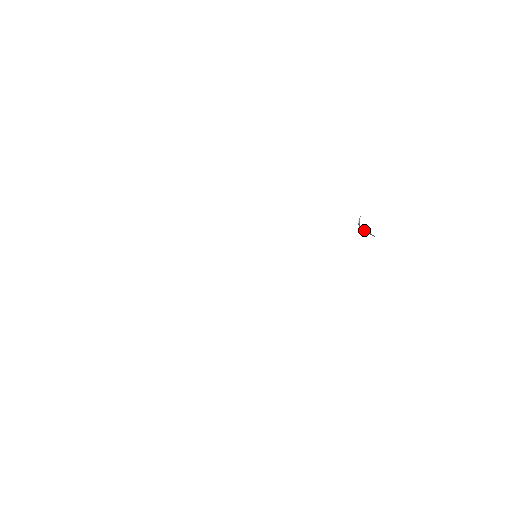
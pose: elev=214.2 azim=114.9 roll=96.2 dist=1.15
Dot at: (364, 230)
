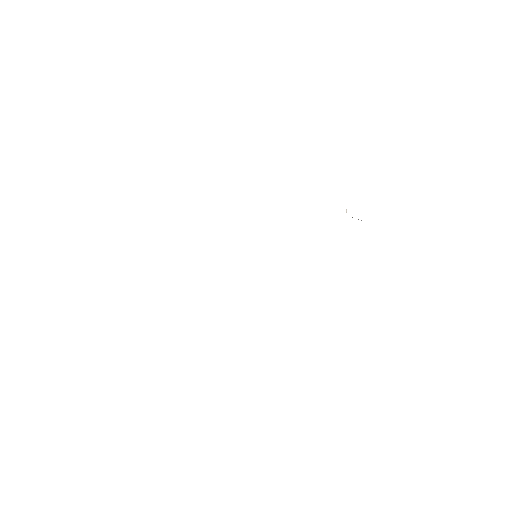
Dot at: (352, 217)
